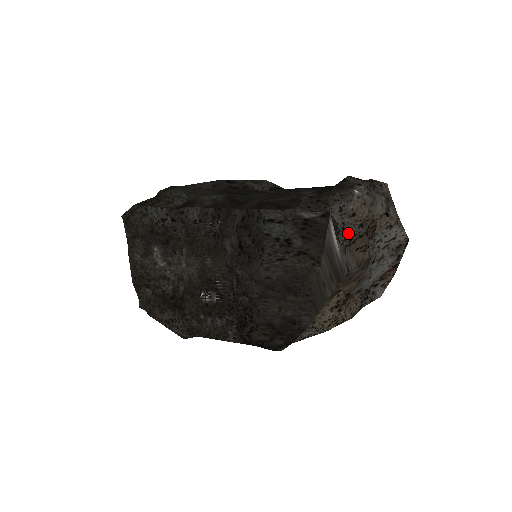
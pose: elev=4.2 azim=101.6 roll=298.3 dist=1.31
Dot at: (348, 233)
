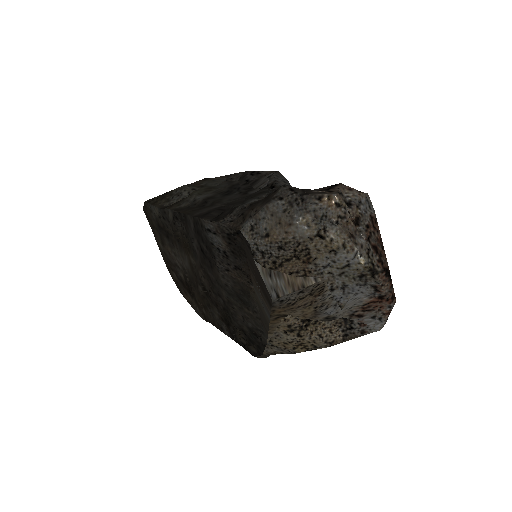
Dot at: (267, 255)
